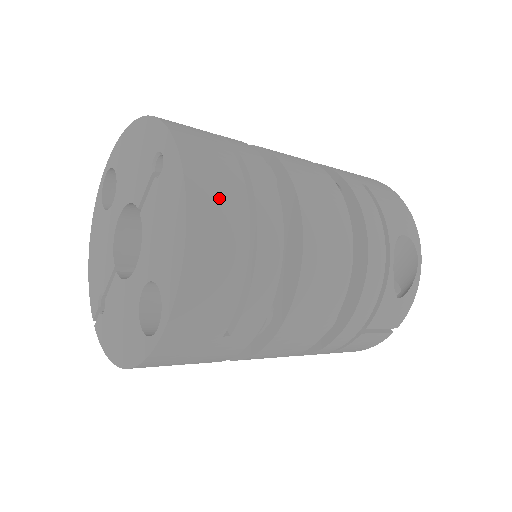
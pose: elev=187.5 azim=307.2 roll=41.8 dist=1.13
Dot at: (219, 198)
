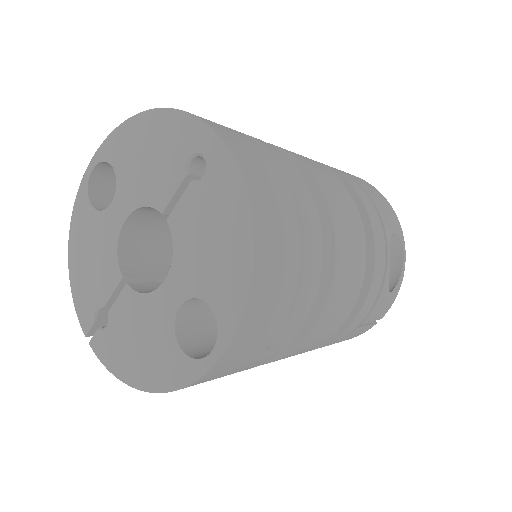
Dot at: (275, 208)
